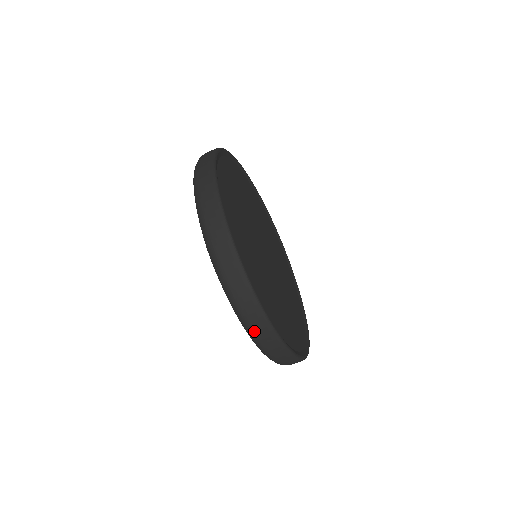
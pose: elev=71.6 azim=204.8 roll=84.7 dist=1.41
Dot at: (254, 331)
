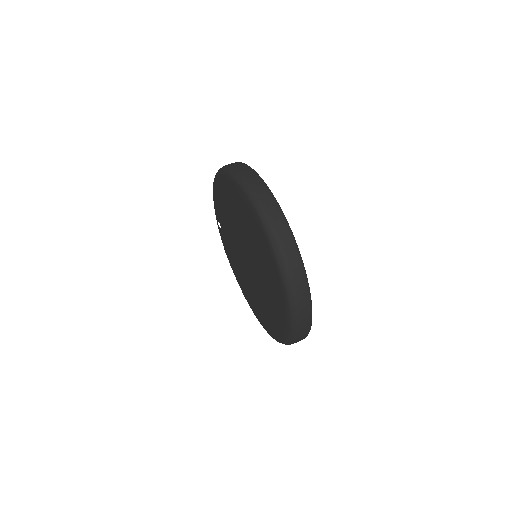
Dot at: (300, 326)
